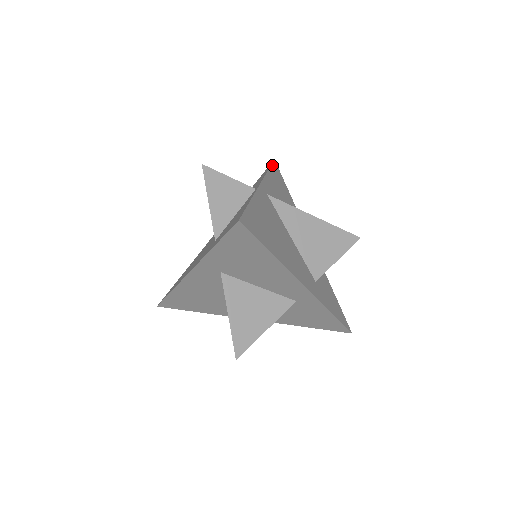
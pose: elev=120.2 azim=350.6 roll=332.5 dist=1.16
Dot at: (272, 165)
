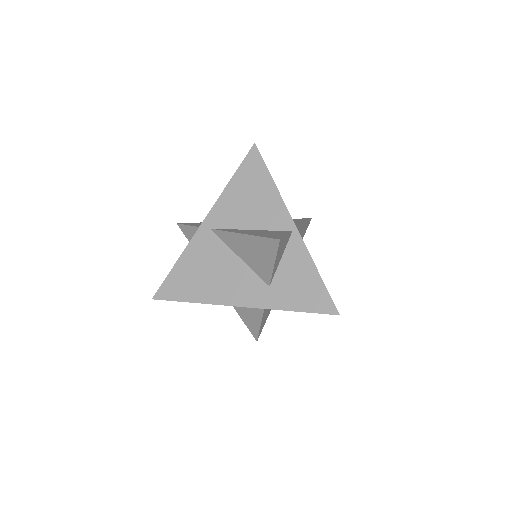
Dot at: (264, 162)
